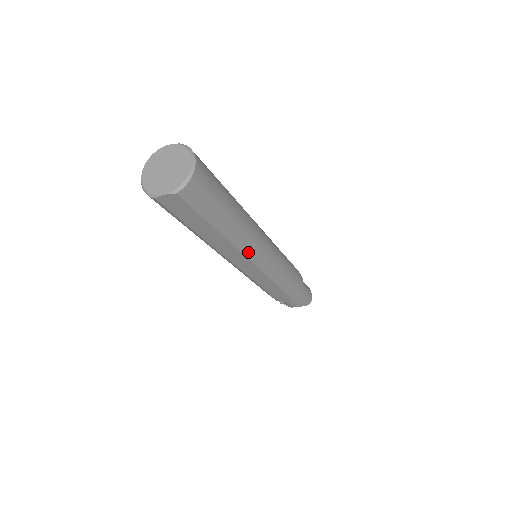
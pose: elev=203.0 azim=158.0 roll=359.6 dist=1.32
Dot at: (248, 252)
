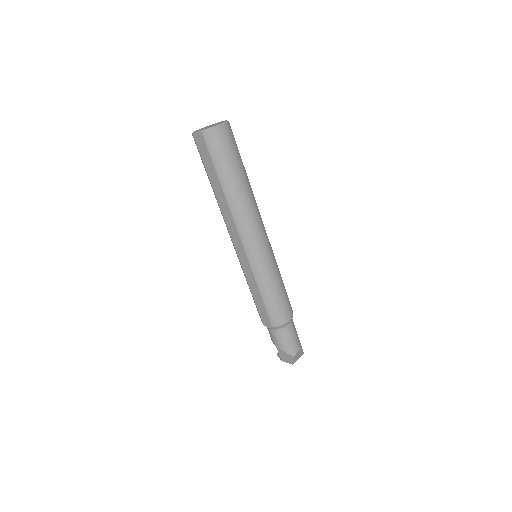
Dot at: (240, 226)
